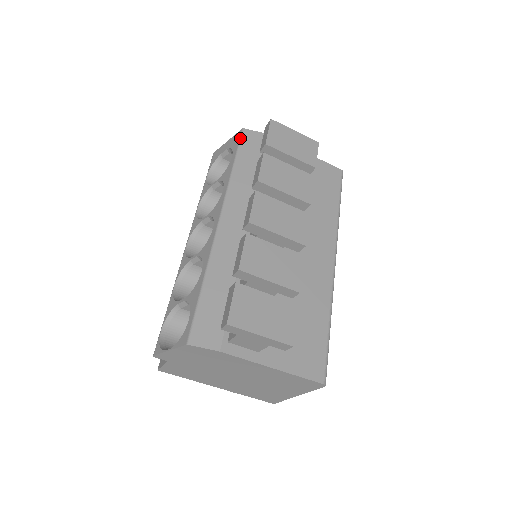
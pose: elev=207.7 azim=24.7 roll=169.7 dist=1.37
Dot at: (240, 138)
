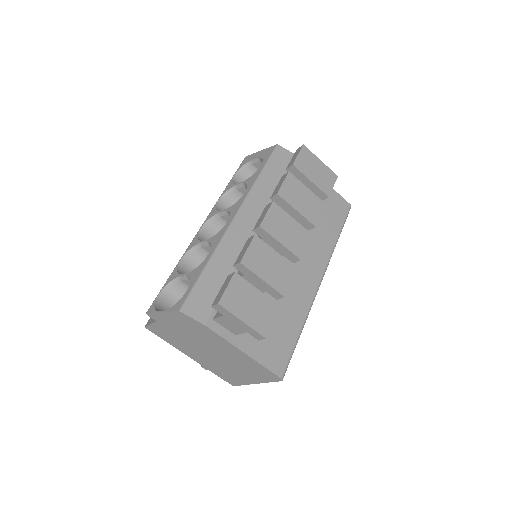
Dot at: (272, 152)
